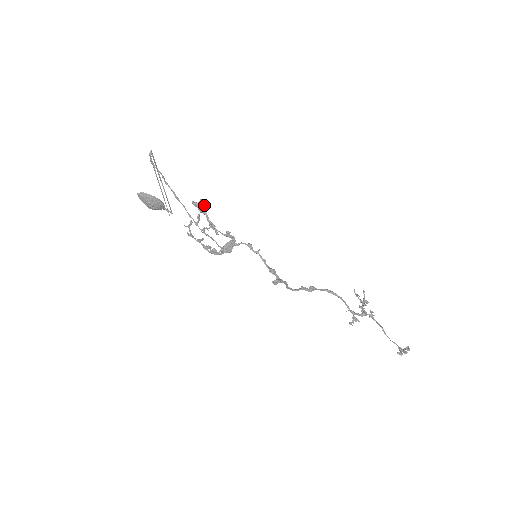
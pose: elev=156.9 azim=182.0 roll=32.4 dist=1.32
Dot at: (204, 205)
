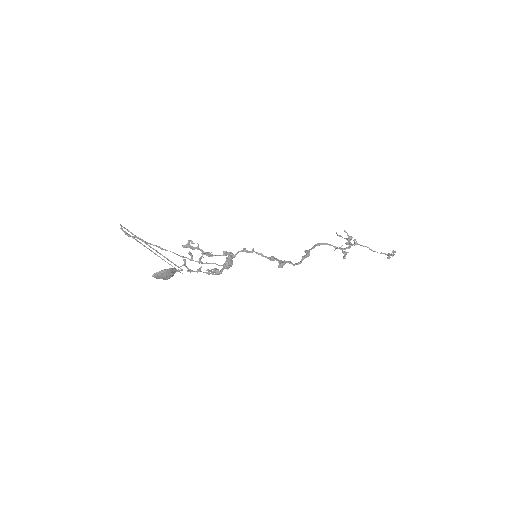
Dot at: (194, 243)
